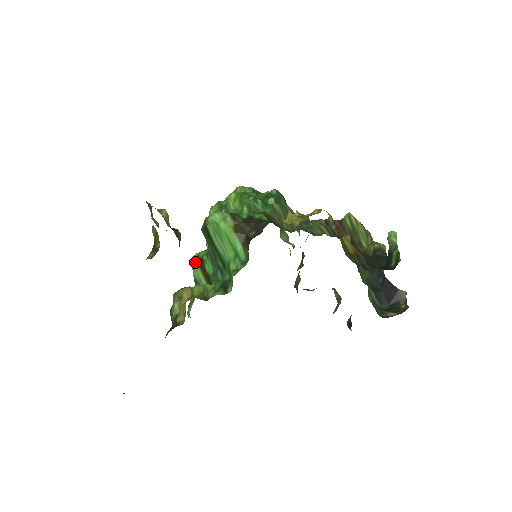
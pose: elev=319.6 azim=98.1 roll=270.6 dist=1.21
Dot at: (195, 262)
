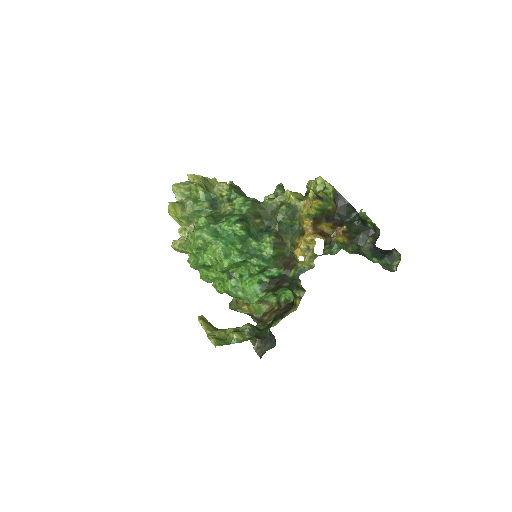
Dot at: occluded
